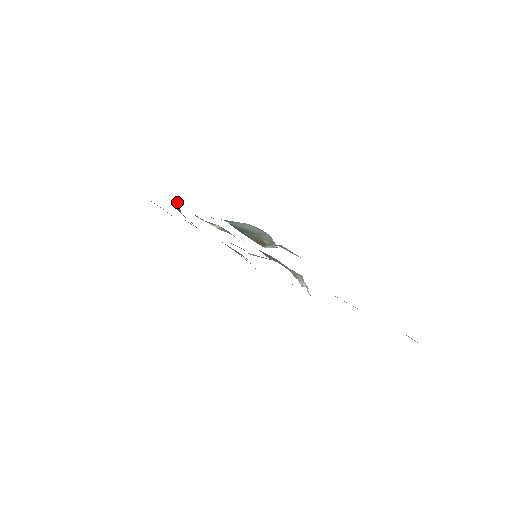
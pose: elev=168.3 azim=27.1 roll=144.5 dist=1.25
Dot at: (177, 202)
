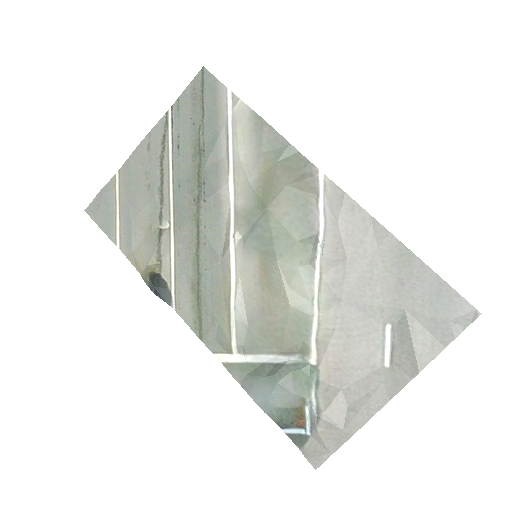
Dot at: (154, 288)
